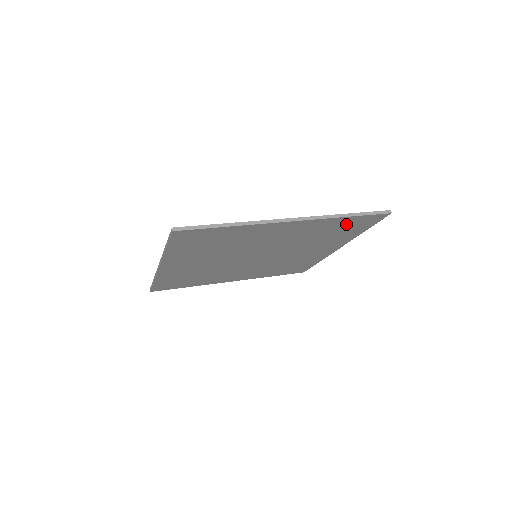
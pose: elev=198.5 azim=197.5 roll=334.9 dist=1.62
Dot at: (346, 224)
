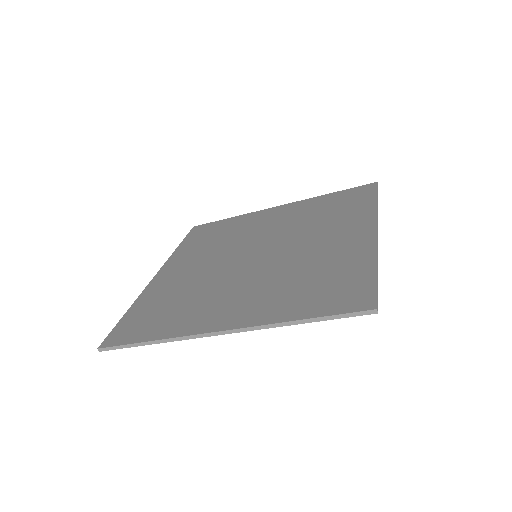
Dot at: (319, 301)
